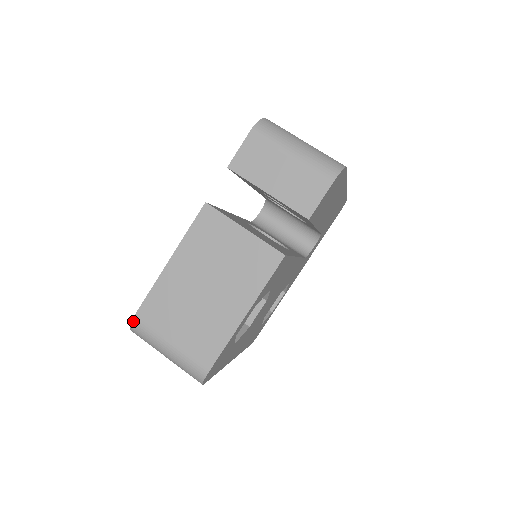
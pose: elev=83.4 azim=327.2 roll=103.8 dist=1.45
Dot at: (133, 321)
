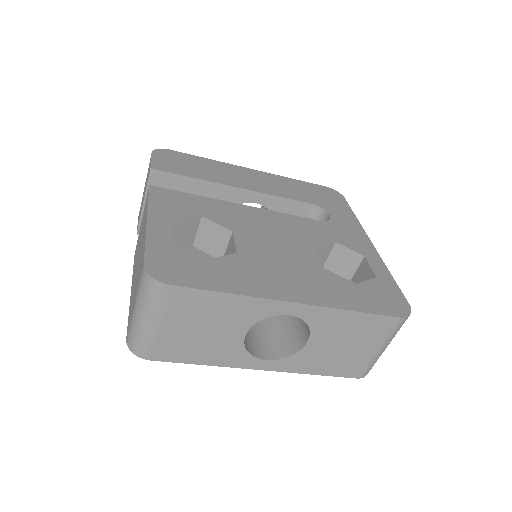
Dot at: (127, 343)
